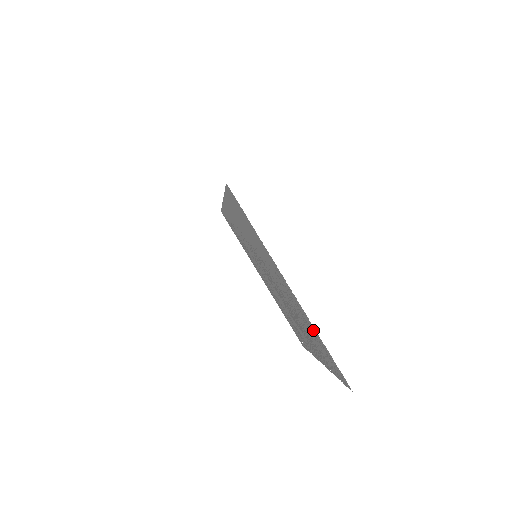
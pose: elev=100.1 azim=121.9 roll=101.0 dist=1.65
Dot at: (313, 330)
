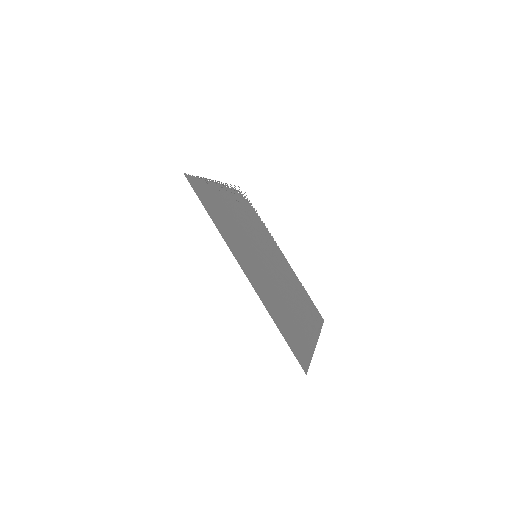
Dot at: (316, 325)
